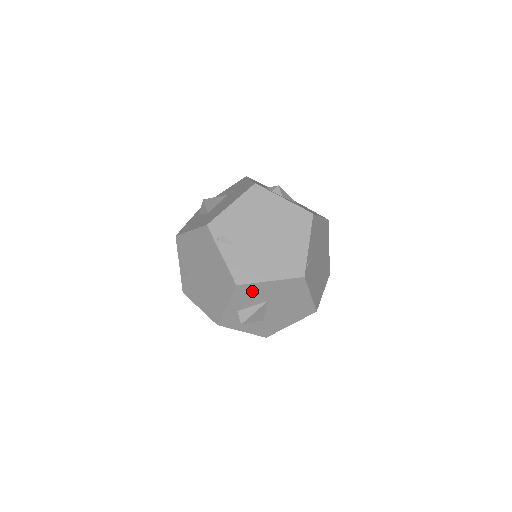
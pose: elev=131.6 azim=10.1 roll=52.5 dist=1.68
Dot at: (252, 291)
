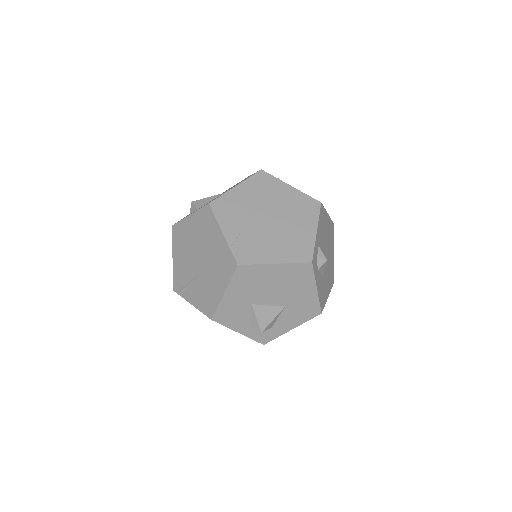
Dot at: (323, 220)
